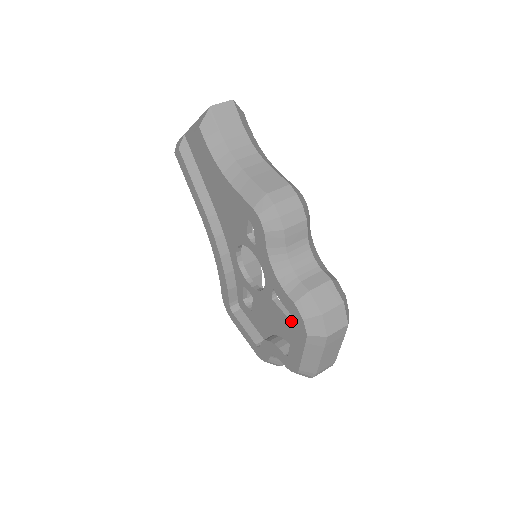
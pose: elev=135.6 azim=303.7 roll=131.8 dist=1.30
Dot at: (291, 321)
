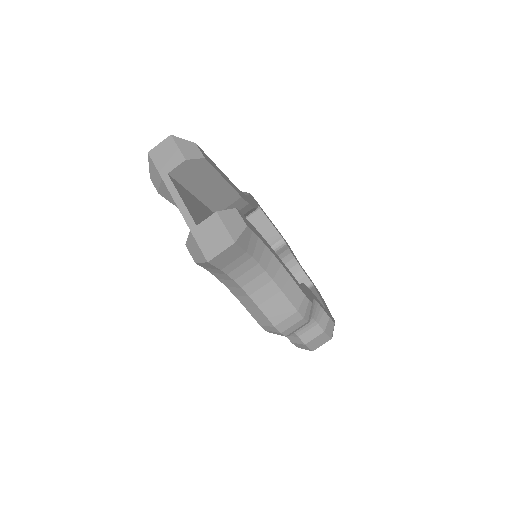
Dot at: occluded
